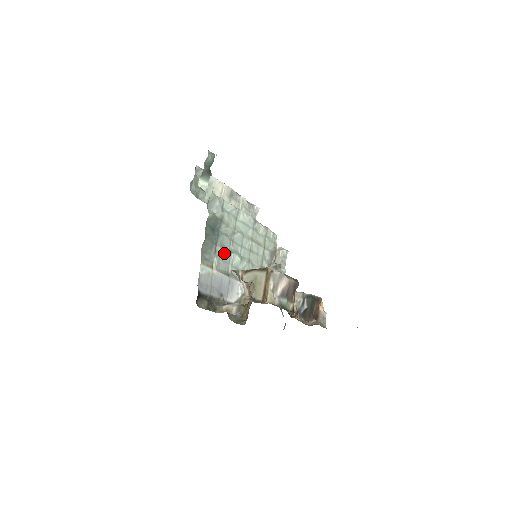
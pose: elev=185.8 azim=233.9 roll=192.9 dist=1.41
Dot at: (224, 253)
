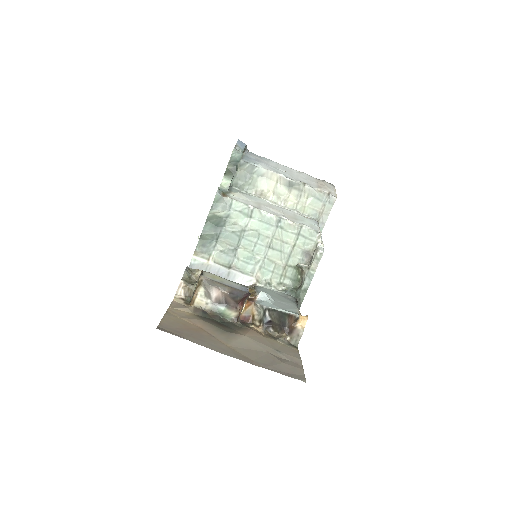
Dot at: (227, 248)
